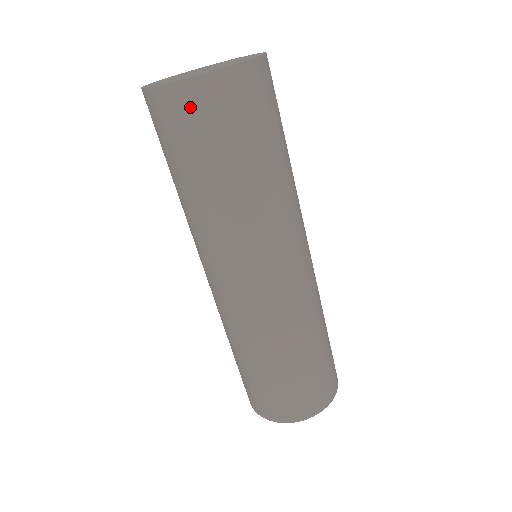
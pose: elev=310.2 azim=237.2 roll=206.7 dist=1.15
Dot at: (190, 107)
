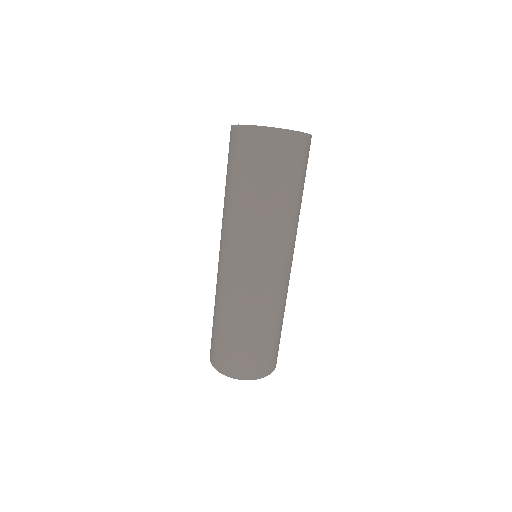
Dot at: (254, 149)
